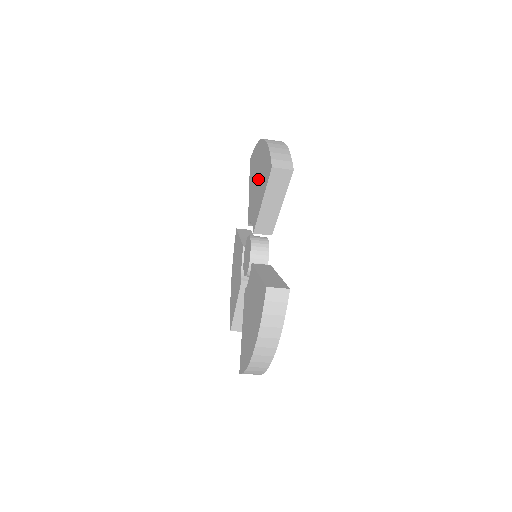
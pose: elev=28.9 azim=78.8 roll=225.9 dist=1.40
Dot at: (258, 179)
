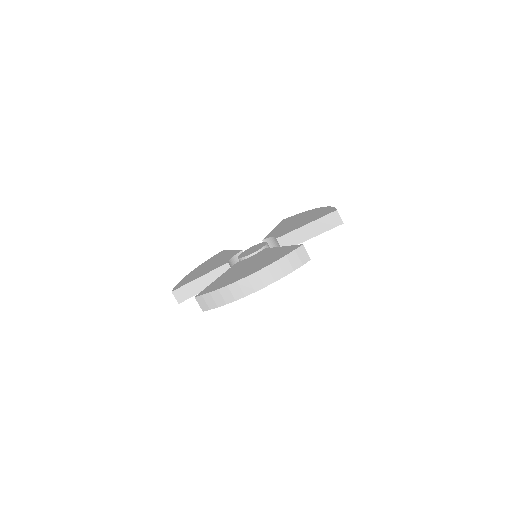
Dot at: (302, 220)
